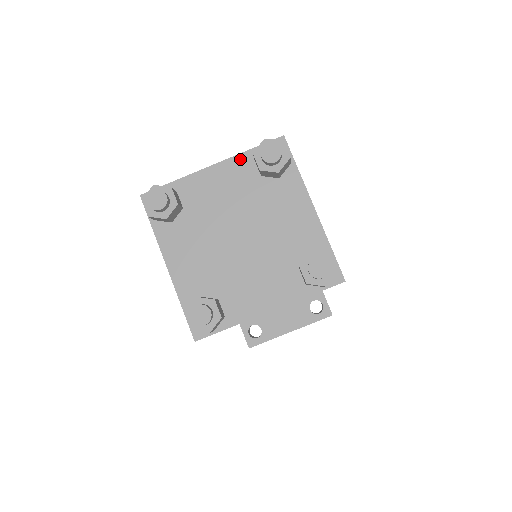
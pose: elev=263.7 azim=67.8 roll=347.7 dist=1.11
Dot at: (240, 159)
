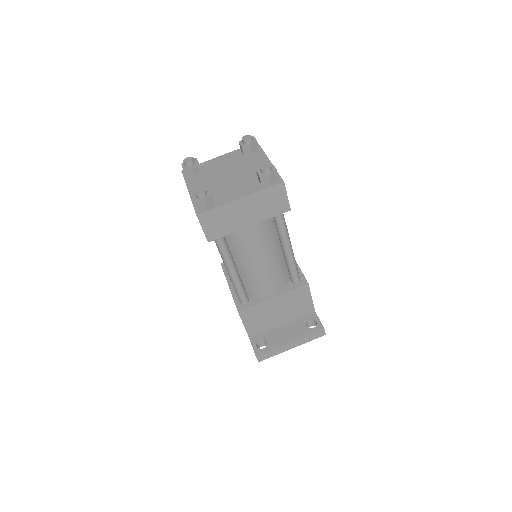
Dot at: (234, 152)
